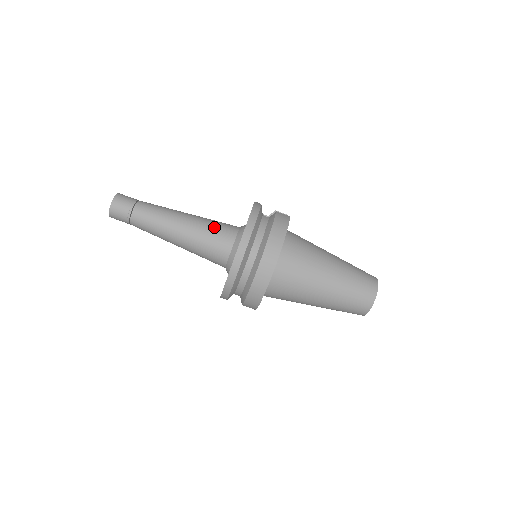
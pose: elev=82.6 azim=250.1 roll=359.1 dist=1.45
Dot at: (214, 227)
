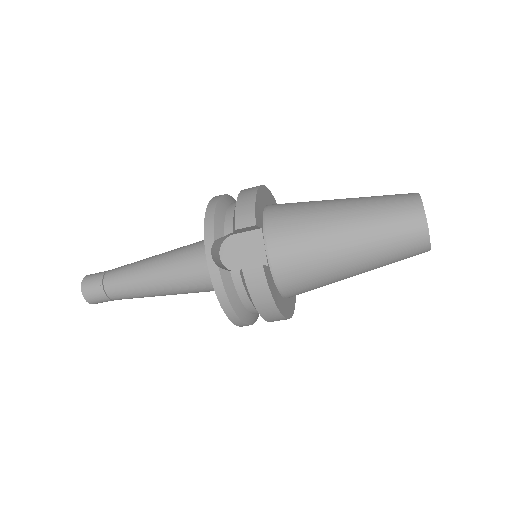
Dot at: (193, 284)
